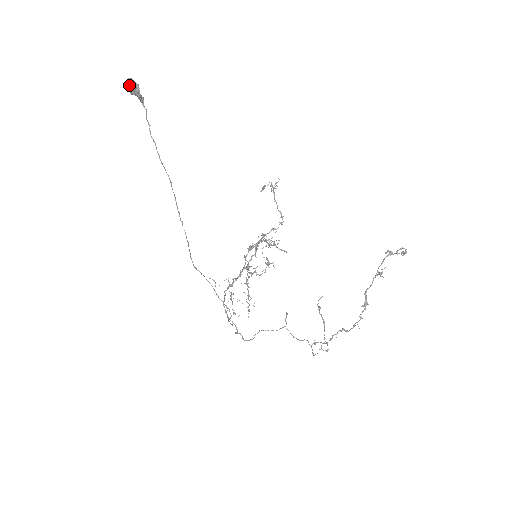
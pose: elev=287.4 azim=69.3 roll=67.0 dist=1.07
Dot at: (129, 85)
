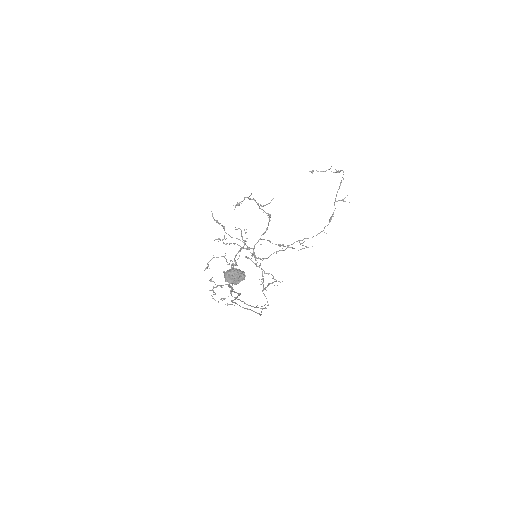
Dot at: occluded
